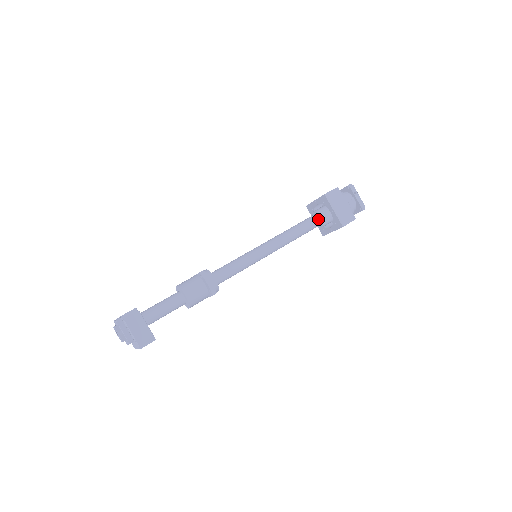
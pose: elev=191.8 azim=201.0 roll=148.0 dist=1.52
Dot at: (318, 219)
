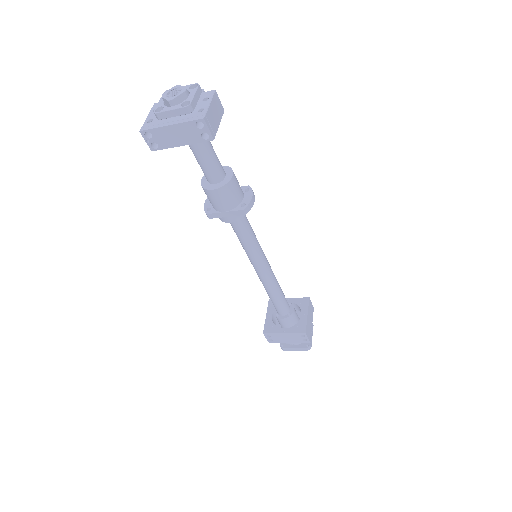
Dot at: (290, 308)
